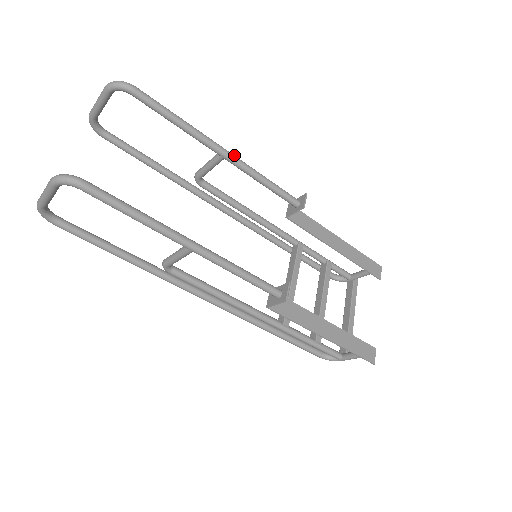
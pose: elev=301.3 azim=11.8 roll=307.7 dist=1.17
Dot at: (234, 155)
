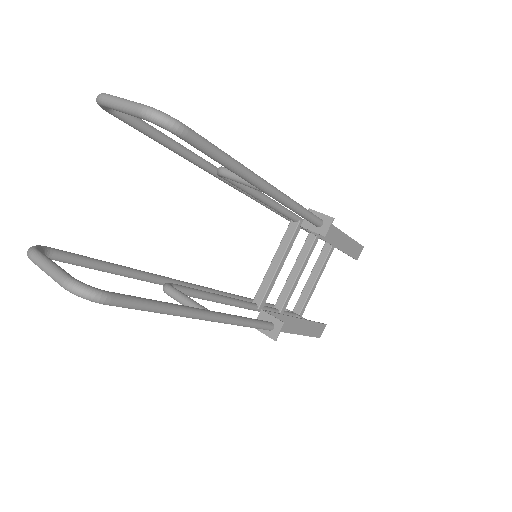
Dot at: (278, 190)
